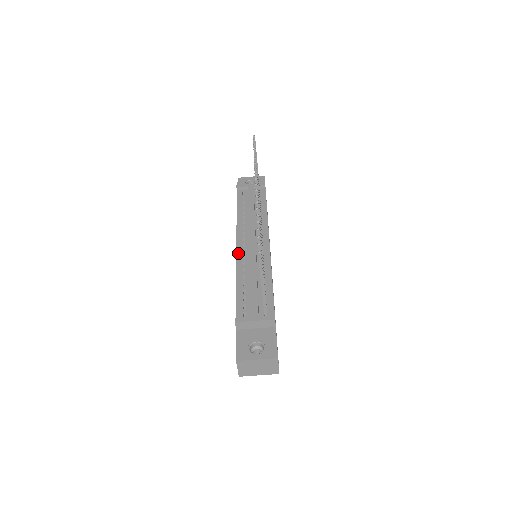
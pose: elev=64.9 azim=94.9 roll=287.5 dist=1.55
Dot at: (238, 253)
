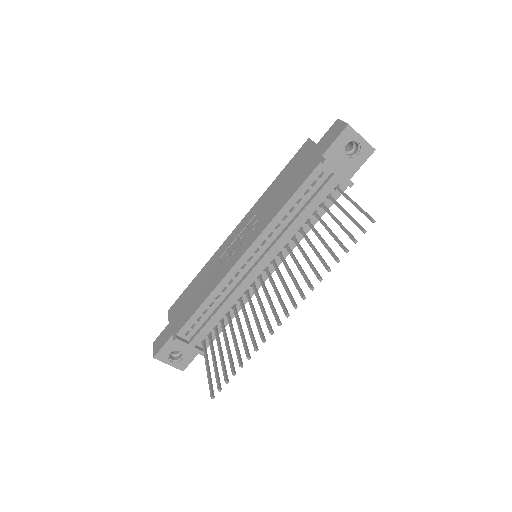
Dot at: (236, 266)
